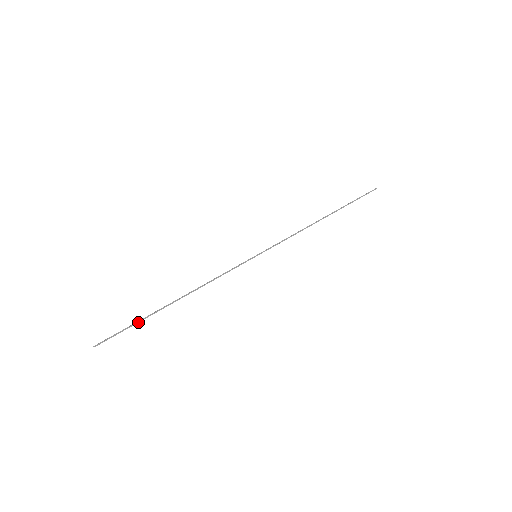
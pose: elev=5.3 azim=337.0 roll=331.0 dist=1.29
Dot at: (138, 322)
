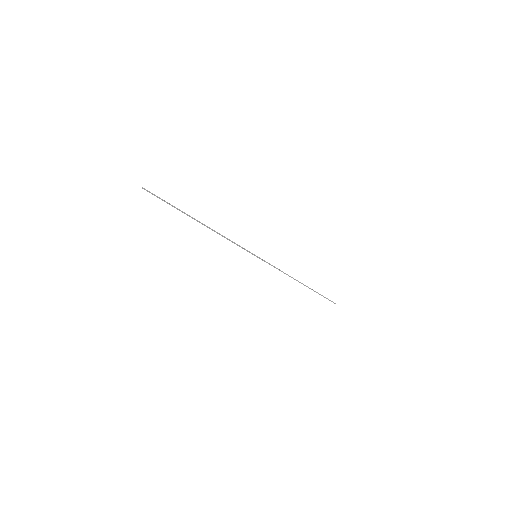
Dot at: (174, 207)
